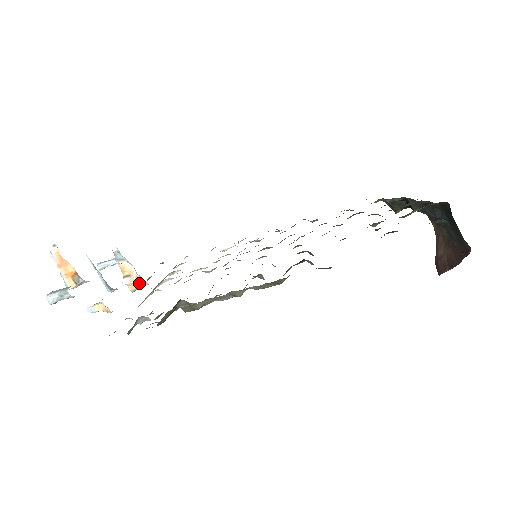
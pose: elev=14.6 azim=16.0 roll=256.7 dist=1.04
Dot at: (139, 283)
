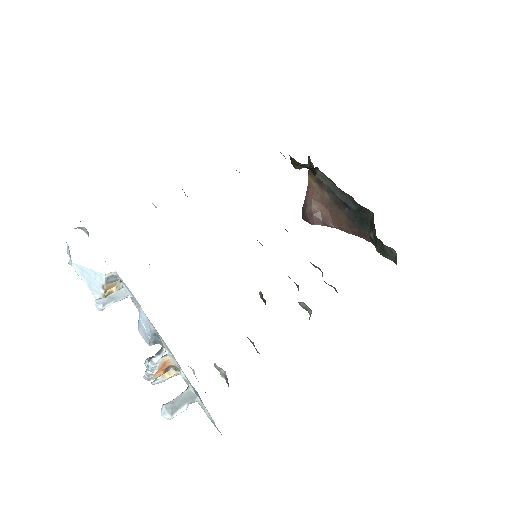
Dot at: occluded
